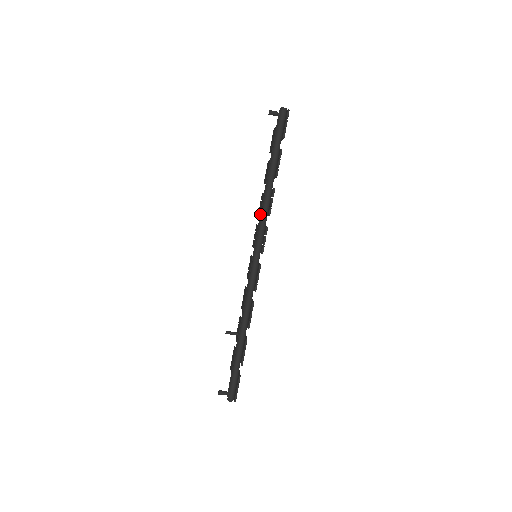
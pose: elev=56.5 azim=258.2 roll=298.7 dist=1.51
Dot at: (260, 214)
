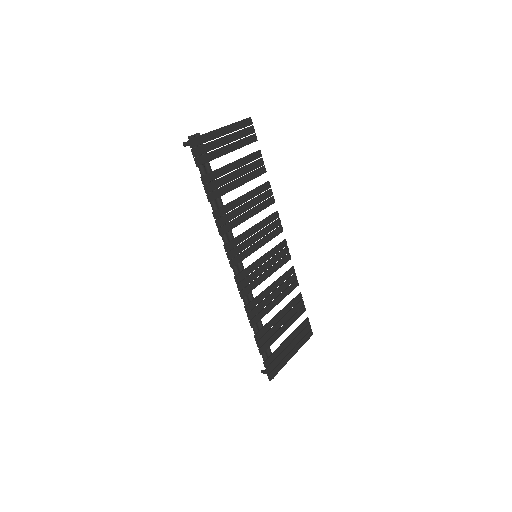
Dot at: occluded
